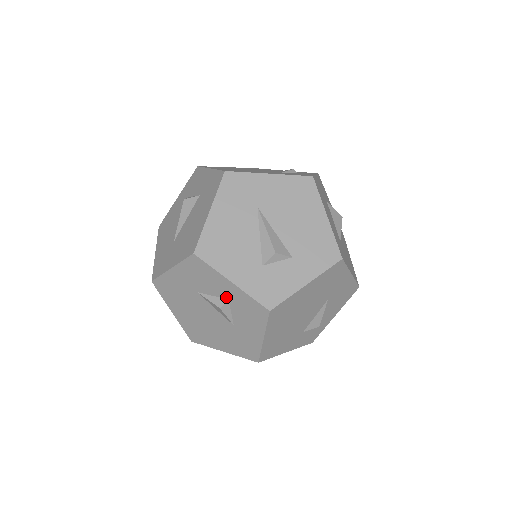
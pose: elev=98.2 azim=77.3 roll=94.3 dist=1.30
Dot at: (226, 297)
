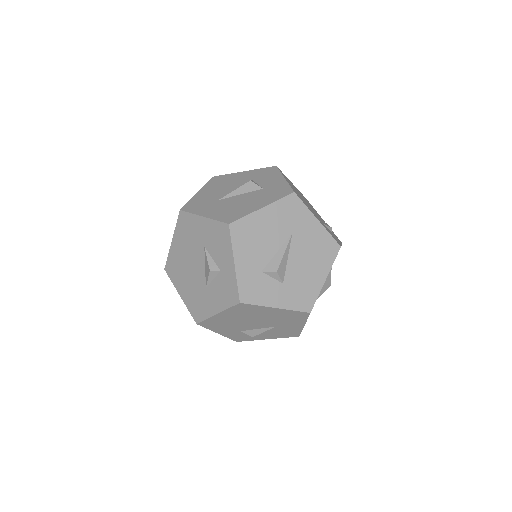
Dot at: (221, 268)
